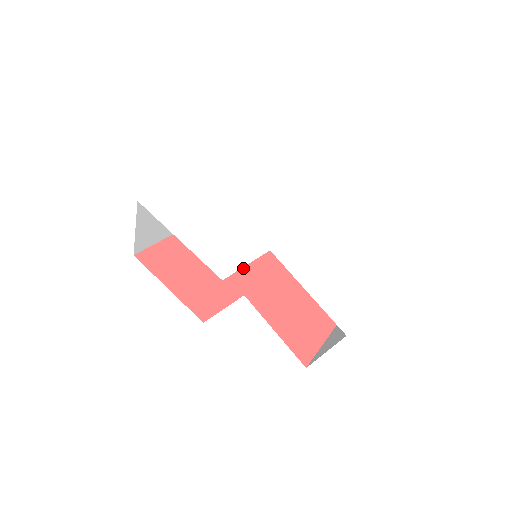
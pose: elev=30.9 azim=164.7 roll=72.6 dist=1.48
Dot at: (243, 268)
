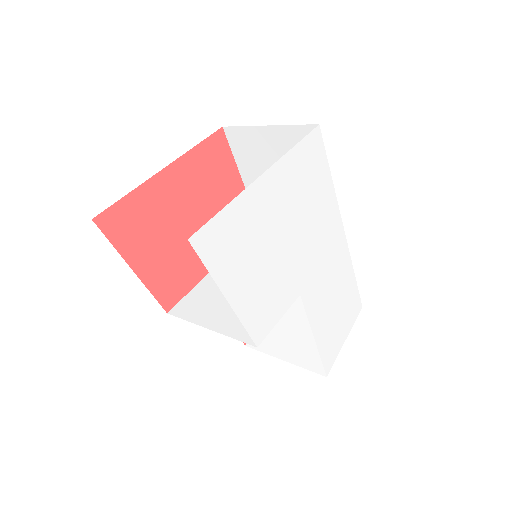
Dot at: occluded
